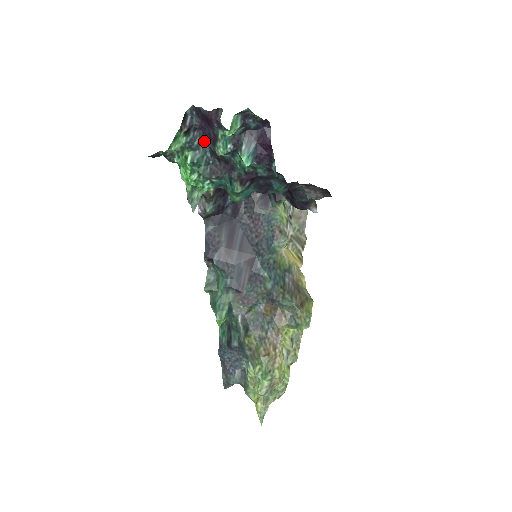
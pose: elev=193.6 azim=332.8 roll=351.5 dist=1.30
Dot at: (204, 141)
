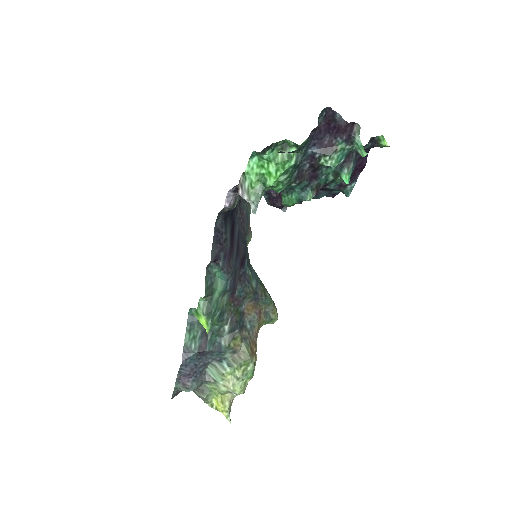
Dot at: (310, 143)
